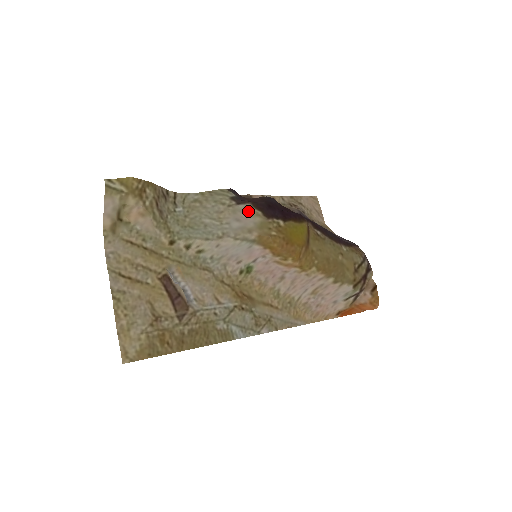
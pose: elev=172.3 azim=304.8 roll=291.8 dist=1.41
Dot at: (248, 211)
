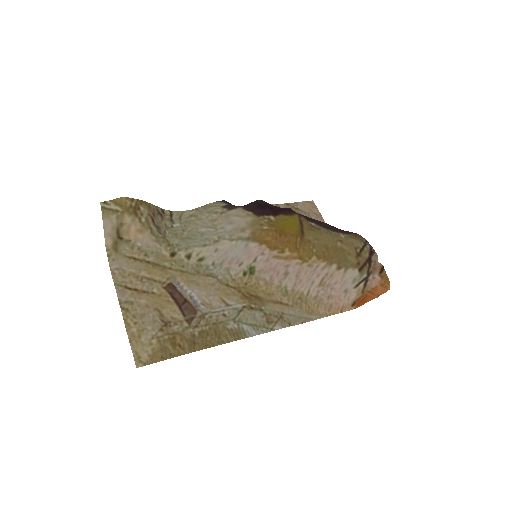
Dot at: (239, 213)
